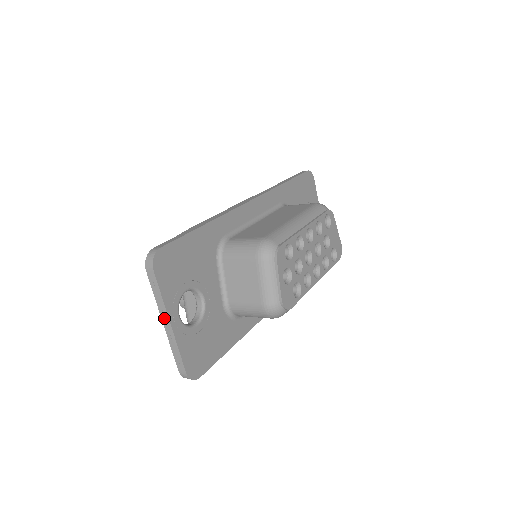
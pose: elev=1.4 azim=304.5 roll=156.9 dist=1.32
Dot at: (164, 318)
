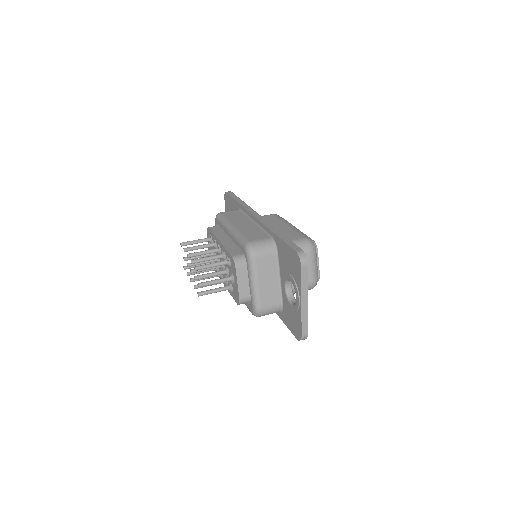
Dot at: (304, 299)
